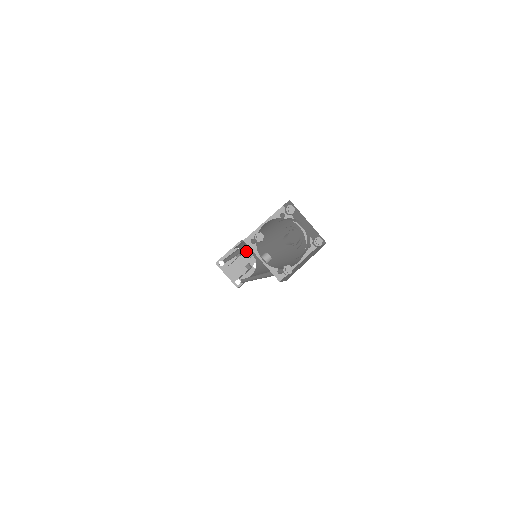
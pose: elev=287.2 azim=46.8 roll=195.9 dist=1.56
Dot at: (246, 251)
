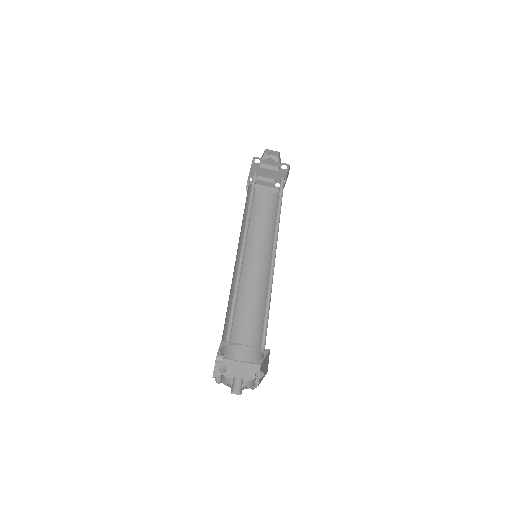
Dot at: (285, 173)
